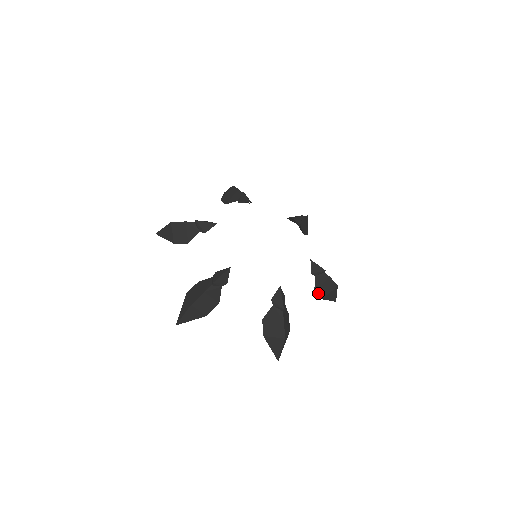
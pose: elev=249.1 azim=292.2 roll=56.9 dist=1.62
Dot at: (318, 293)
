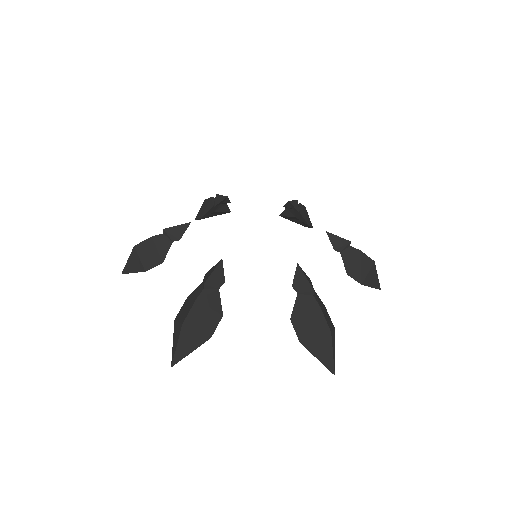
Dot at: (353, 277)
